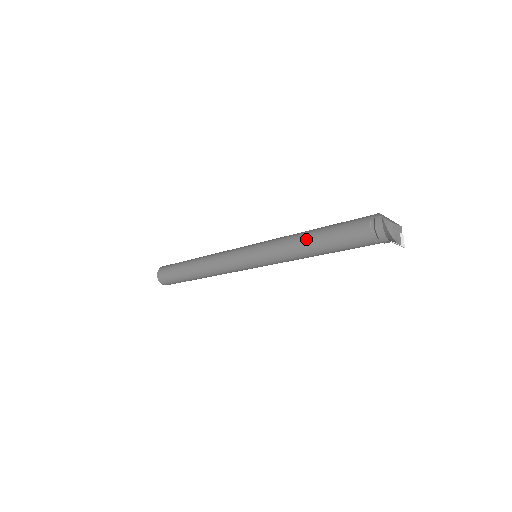
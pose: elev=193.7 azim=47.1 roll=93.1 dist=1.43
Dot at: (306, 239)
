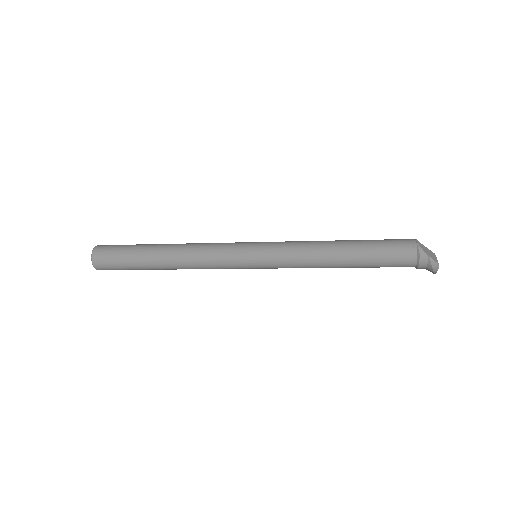
Dot at: (337, 260)
